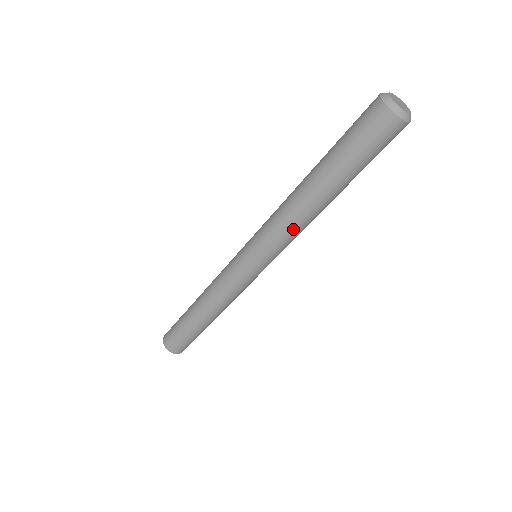
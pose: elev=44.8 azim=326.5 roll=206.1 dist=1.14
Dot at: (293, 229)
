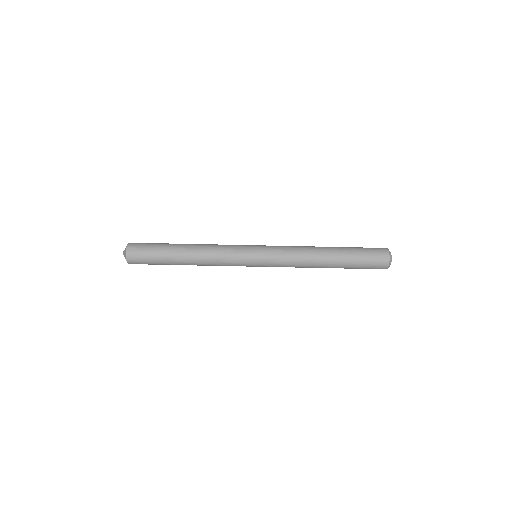
Dot at: (297, 267)
